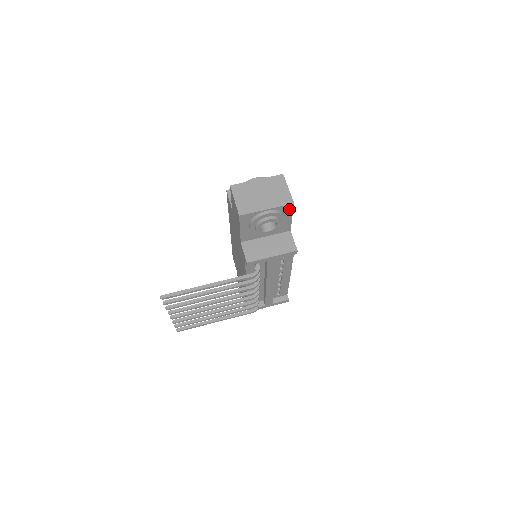
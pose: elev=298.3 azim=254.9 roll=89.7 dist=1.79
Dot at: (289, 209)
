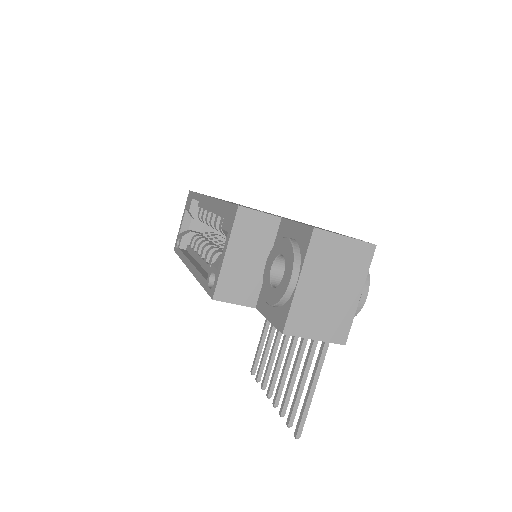
Dot at: occluded
